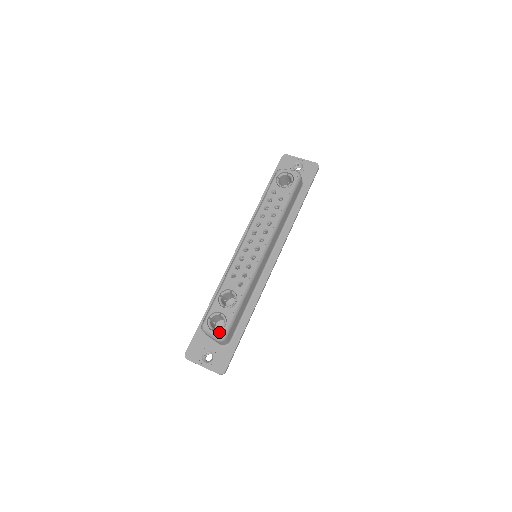
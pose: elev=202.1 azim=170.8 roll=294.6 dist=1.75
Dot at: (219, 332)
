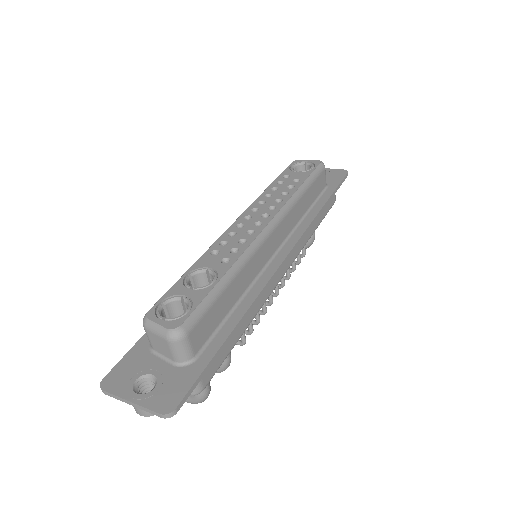
Dot at: (174, 321)
